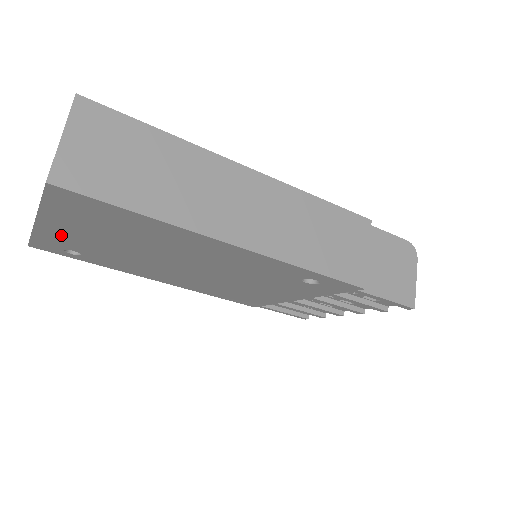
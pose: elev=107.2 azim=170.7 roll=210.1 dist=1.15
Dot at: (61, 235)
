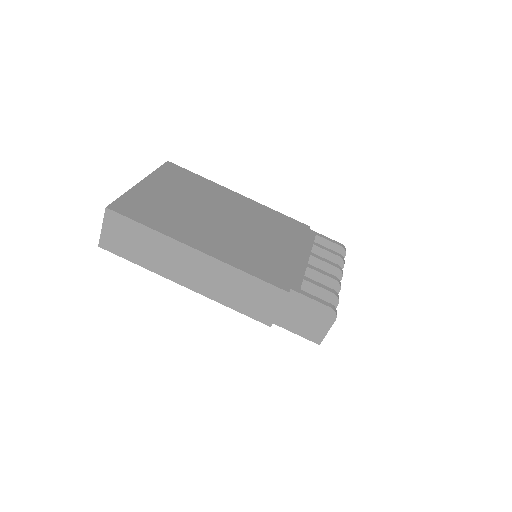
Dot at: occluded
